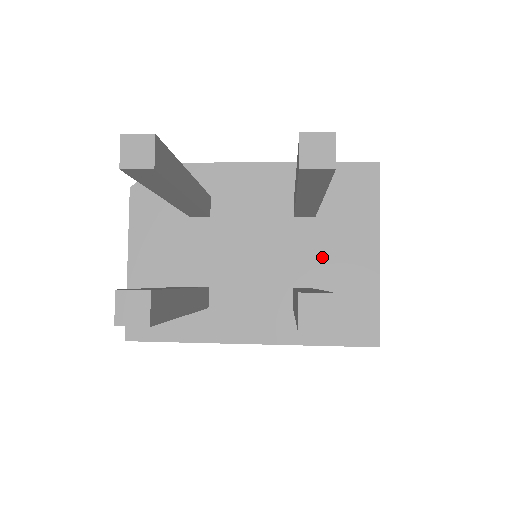
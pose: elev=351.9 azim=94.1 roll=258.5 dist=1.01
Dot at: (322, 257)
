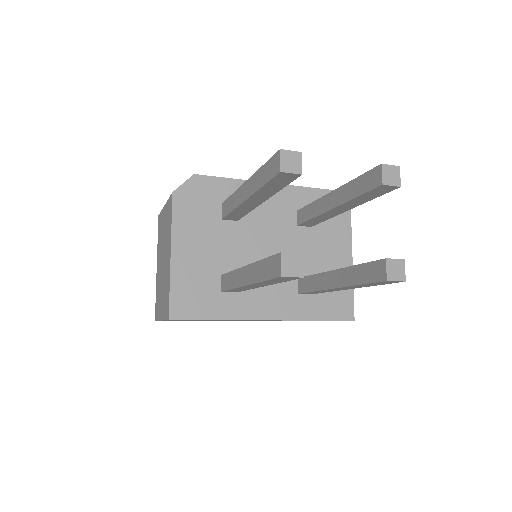
Dot at: (317, 256)
